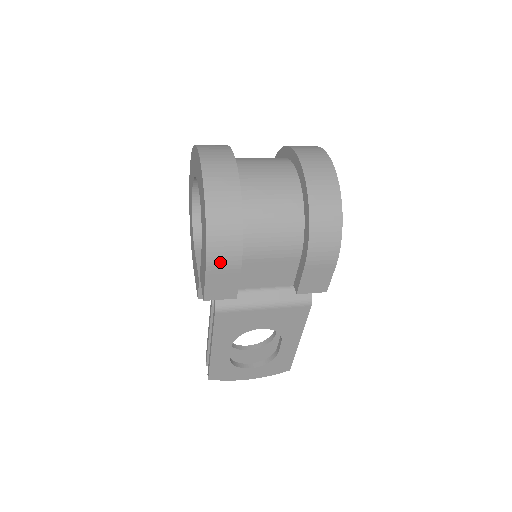
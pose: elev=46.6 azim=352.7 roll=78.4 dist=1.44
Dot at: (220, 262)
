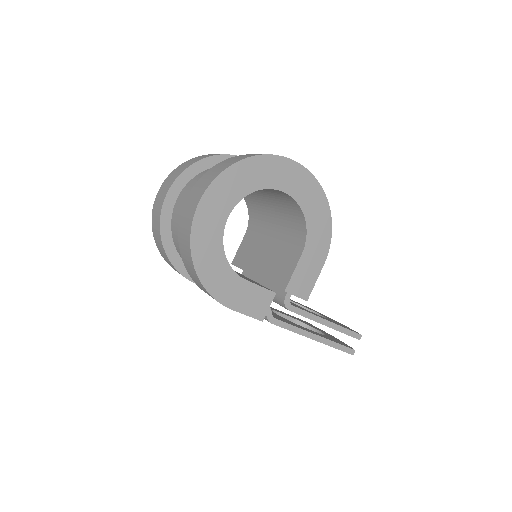
Dot at: occluded
